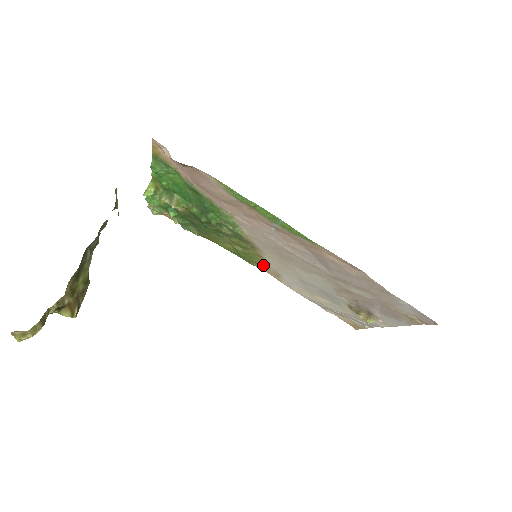
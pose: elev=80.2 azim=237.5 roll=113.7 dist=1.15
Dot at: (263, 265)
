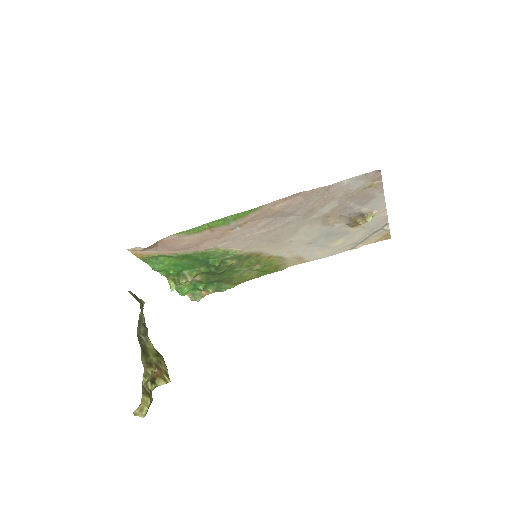
Dot at: (284, 262)
